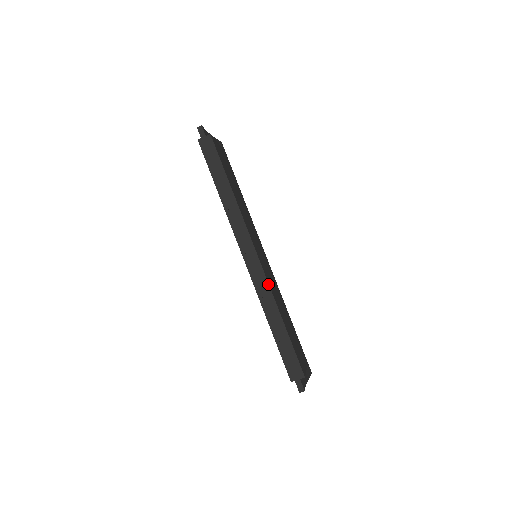
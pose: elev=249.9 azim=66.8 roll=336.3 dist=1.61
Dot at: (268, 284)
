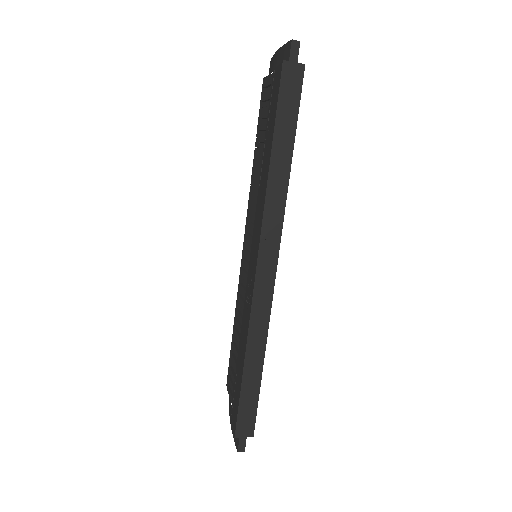
Dot at: occluded
